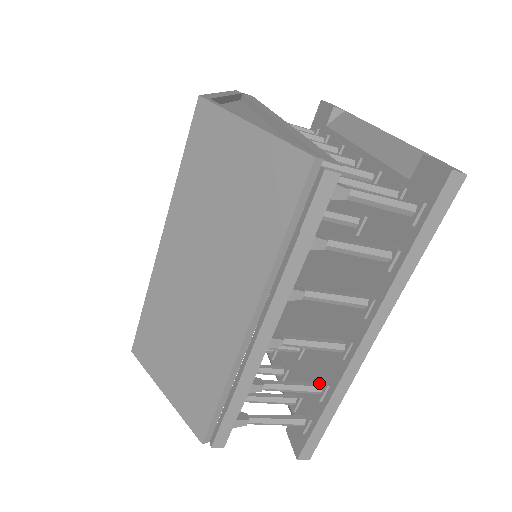
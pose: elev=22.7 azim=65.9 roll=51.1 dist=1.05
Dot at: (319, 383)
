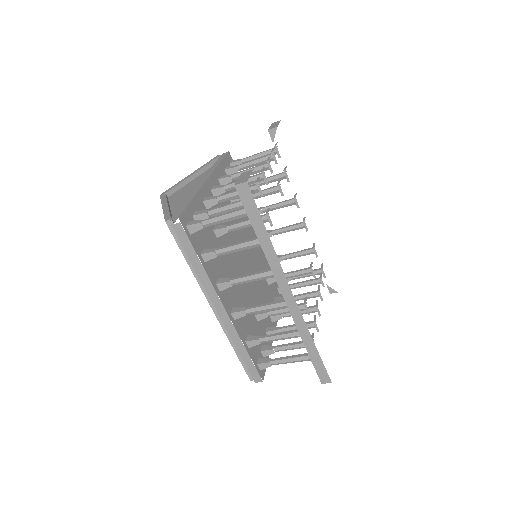
Dot at: occluded
